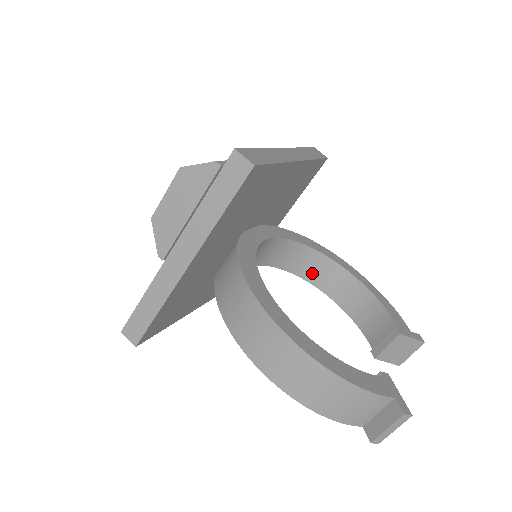
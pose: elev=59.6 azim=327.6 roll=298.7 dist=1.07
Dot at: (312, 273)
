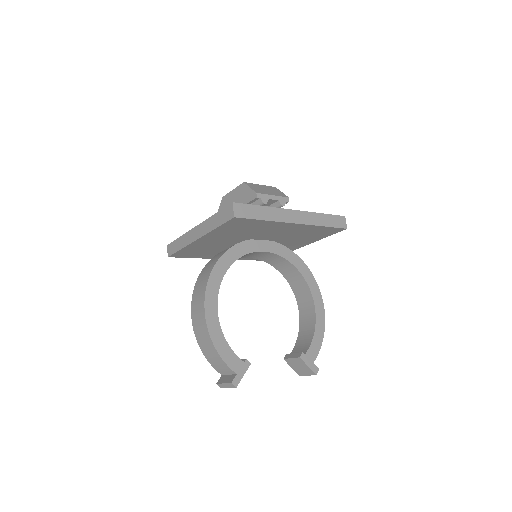
Dot at: (297, 288)
